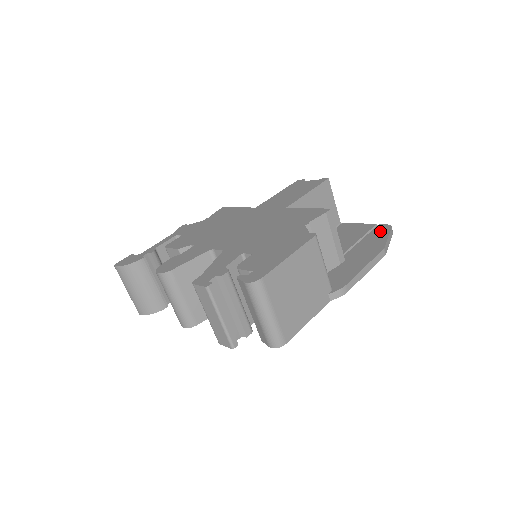
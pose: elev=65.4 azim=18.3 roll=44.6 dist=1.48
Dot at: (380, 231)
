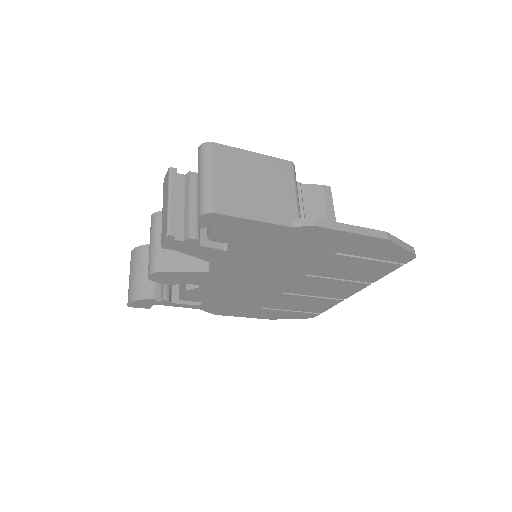
Dot at: occluded
